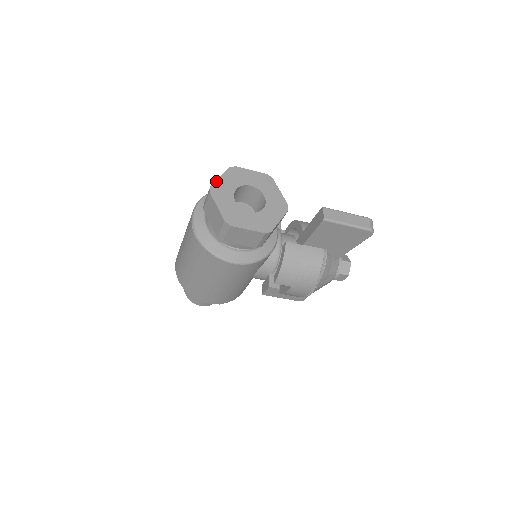
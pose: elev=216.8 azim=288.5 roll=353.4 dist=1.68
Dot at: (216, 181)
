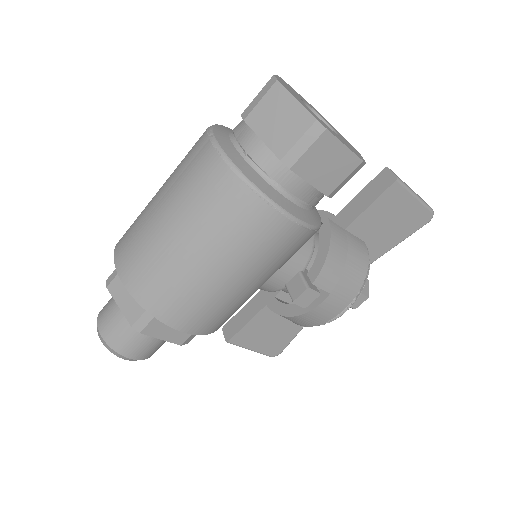
Dot at: (275, 75)
